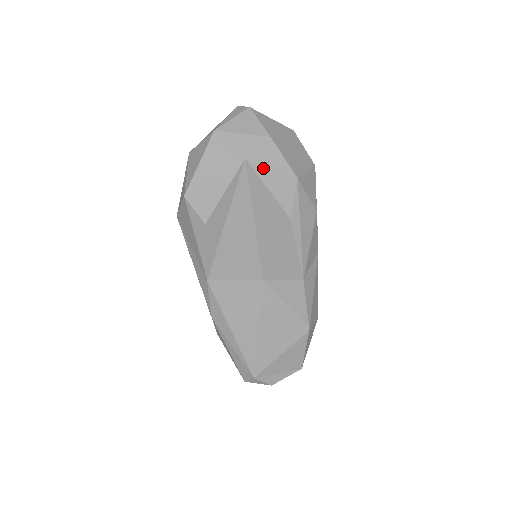
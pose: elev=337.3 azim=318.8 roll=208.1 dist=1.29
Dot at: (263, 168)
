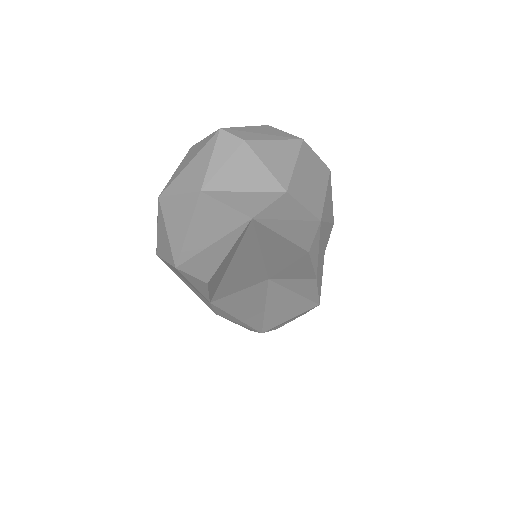
Dot at: (276, 222)
